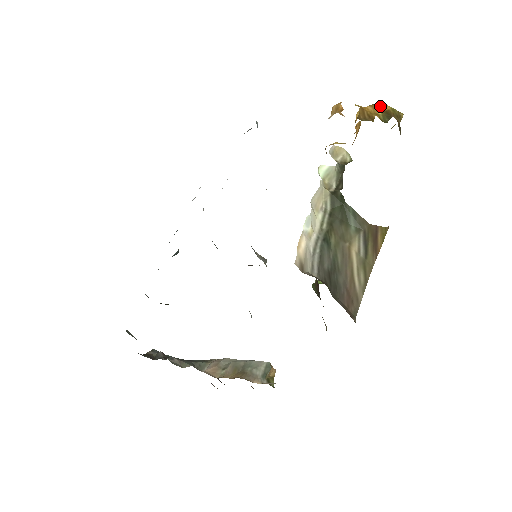
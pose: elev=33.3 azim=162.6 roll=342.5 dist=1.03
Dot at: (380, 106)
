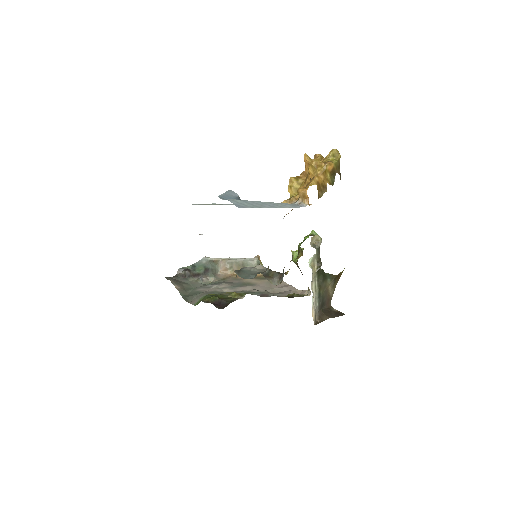
Dot at: (328, 169)
